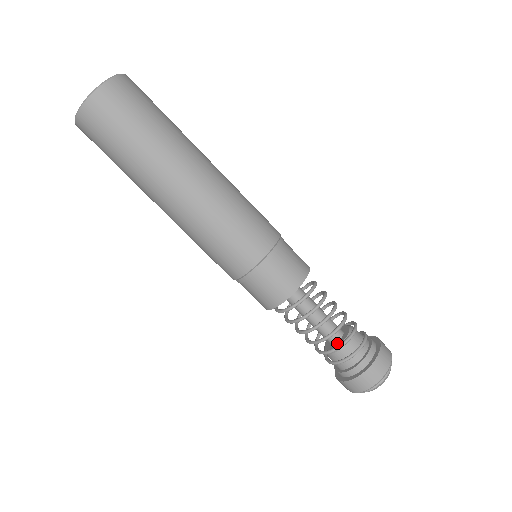
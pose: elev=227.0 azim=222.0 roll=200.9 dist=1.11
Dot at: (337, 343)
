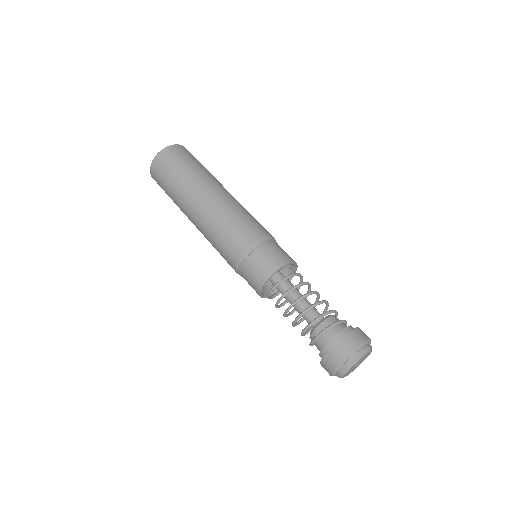
Dot at: (321, 321)
